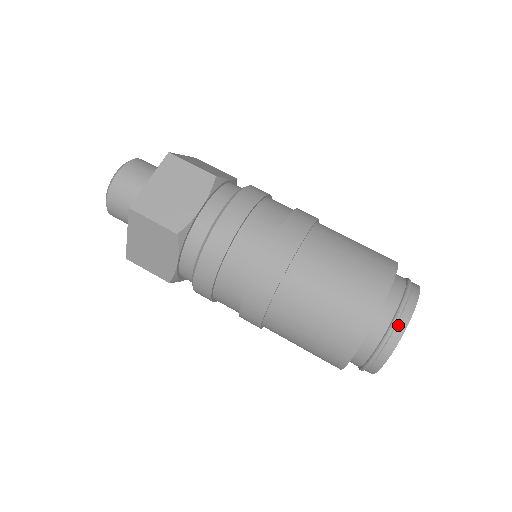
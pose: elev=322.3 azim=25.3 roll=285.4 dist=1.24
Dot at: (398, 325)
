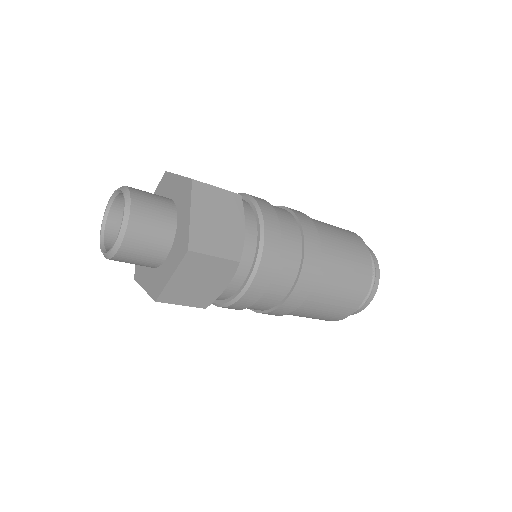
Dot at: (358, 310)
